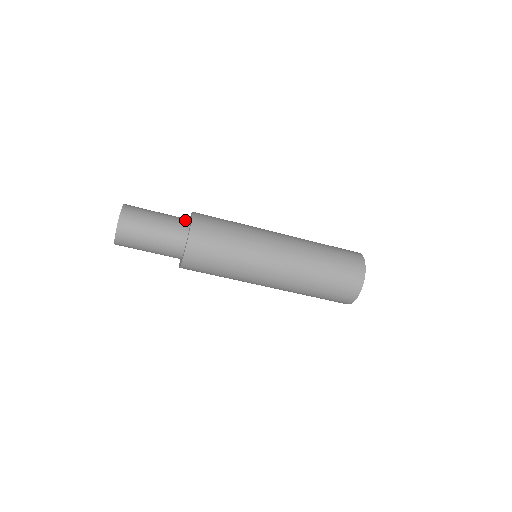
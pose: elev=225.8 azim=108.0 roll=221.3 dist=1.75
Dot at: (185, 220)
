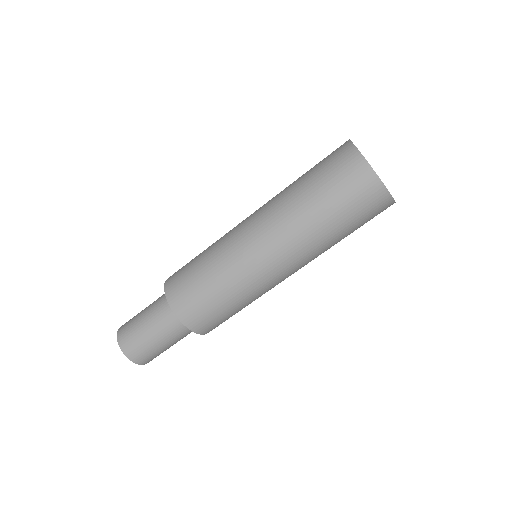
Dot at: occluded
